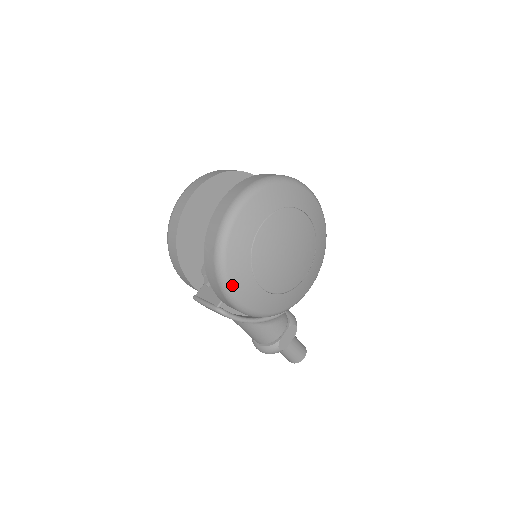
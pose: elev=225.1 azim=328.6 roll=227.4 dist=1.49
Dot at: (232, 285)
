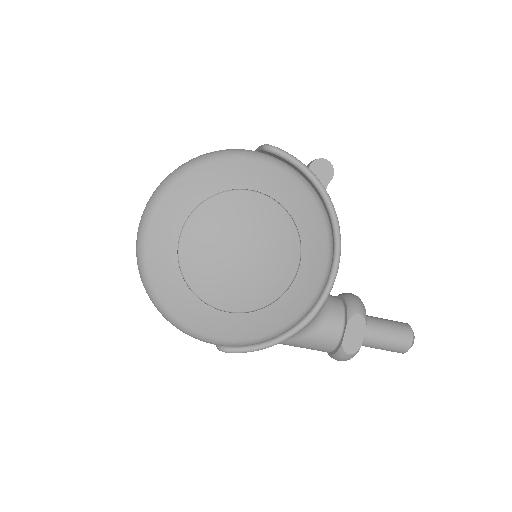
Dot at: (190, 327)
